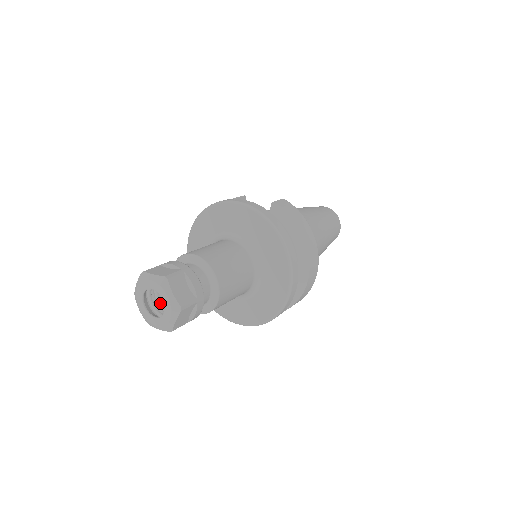
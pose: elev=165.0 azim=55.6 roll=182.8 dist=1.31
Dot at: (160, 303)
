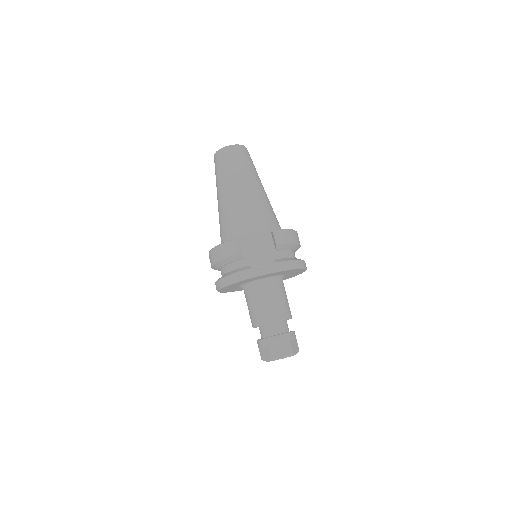
Dot at: occluded
